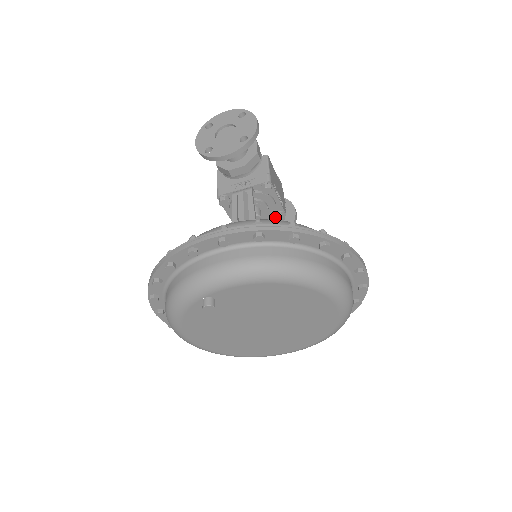
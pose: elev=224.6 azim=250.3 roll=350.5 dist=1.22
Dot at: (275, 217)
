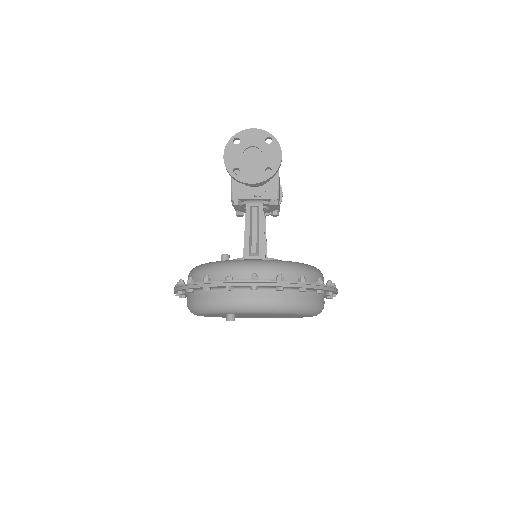
Dot at: (271, 213)
